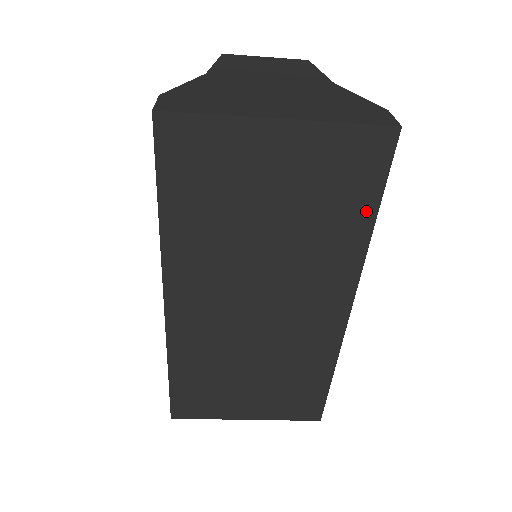
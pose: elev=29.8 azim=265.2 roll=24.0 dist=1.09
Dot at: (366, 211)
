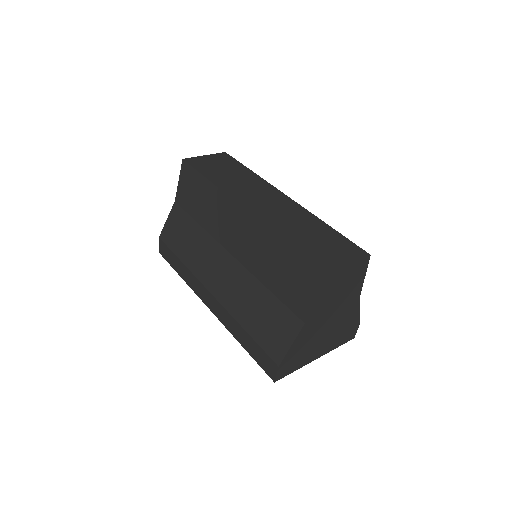
Dot at: occluded
